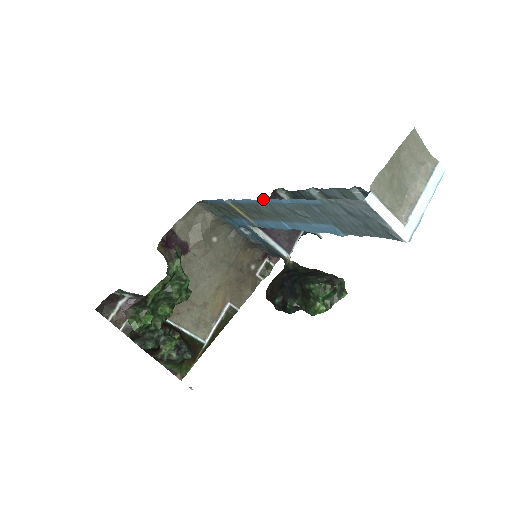
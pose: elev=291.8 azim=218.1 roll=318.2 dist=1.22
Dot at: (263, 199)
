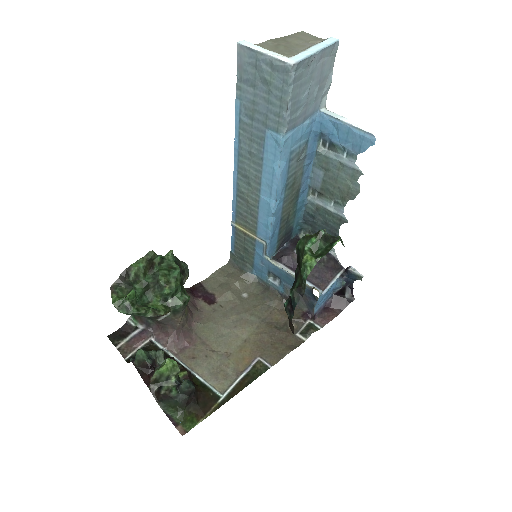
Dot at: occluded
